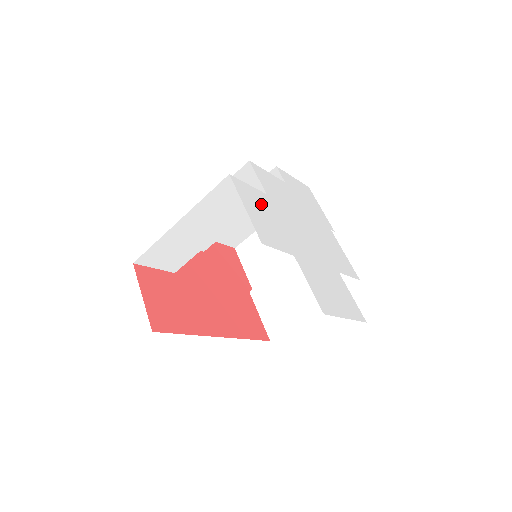
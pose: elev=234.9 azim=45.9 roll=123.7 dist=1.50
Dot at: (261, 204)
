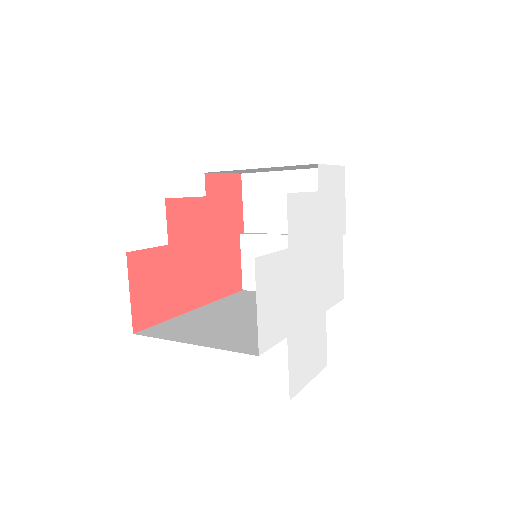
Dot at: (277, 278)
